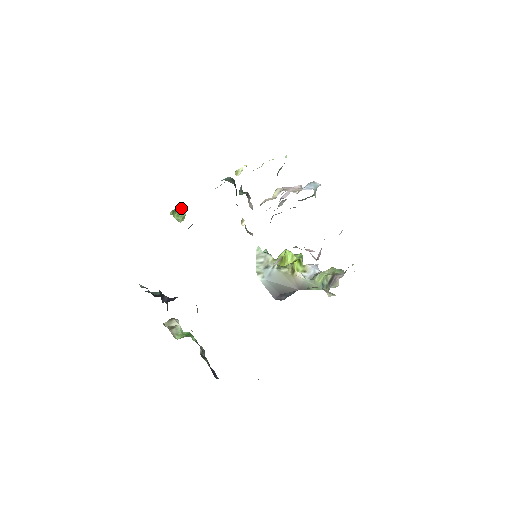
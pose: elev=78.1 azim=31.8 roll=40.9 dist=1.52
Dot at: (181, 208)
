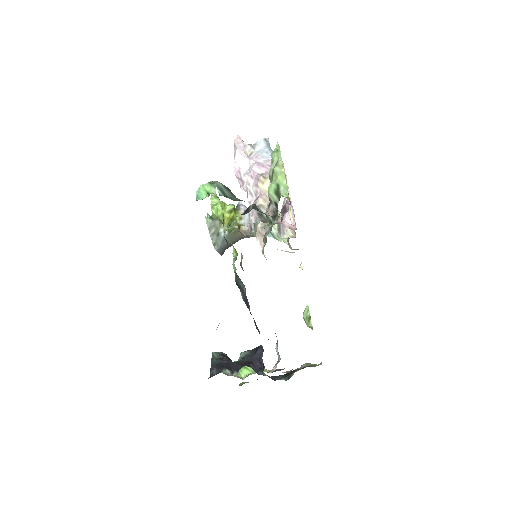
Dot at: (305, 311)
